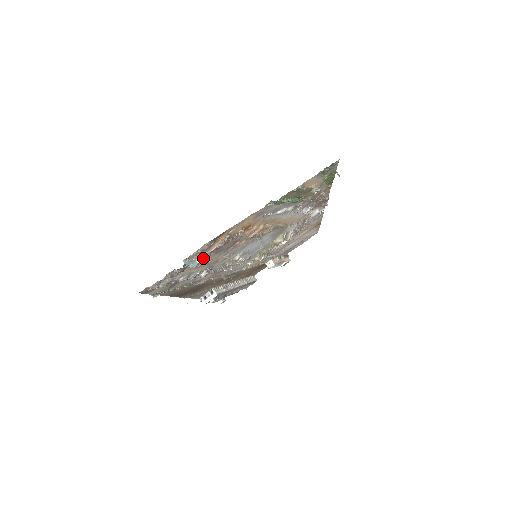
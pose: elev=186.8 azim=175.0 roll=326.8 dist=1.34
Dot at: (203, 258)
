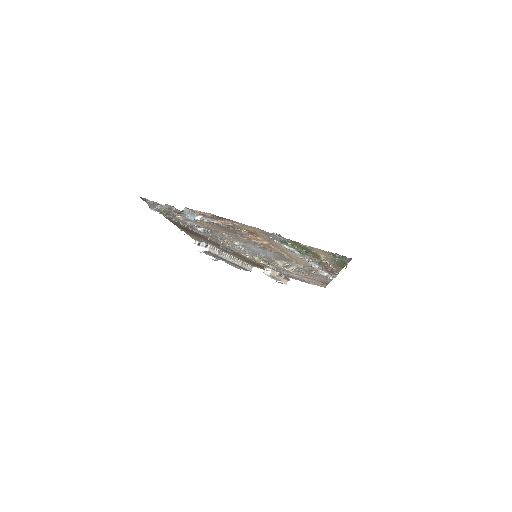
Dot at: (203, 220)
